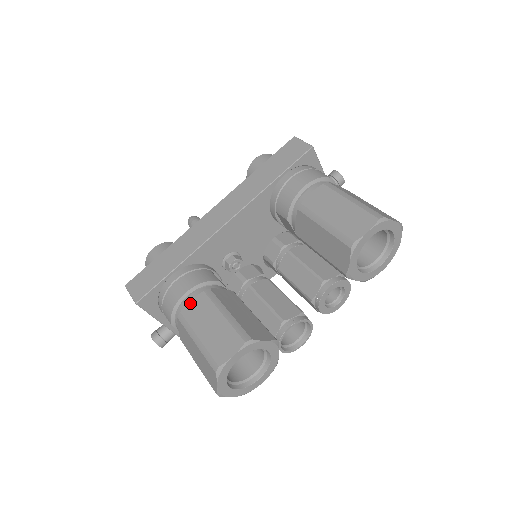
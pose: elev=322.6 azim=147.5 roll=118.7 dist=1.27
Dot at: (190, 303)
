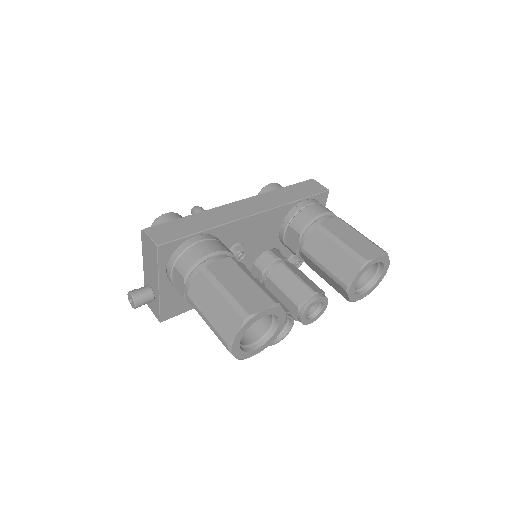
Dot at: (216, 262)
